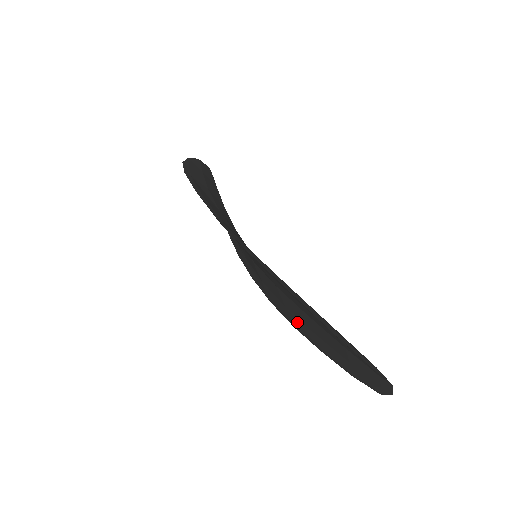
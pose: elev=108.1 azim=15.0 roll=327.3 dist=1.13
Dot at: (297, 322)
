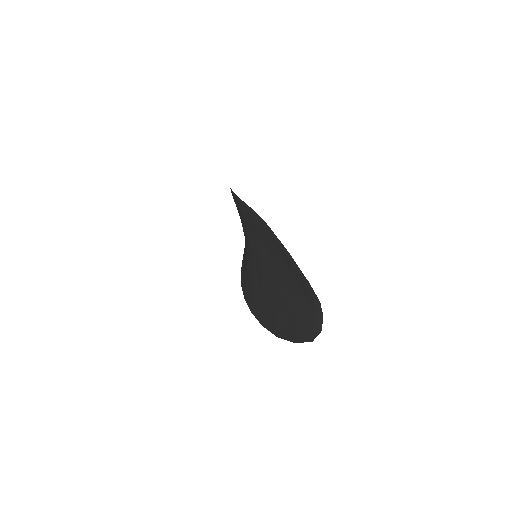
Dot at: (267, 310)
